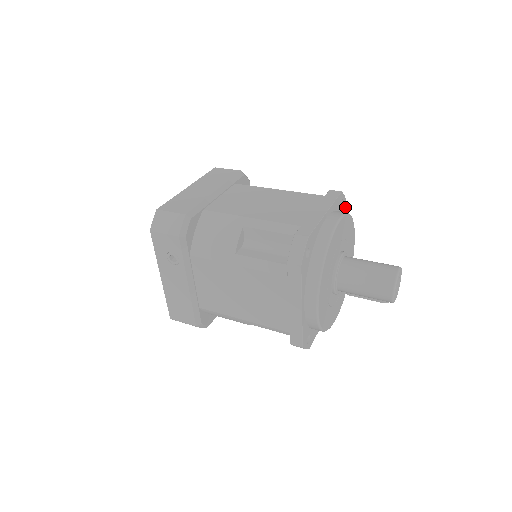
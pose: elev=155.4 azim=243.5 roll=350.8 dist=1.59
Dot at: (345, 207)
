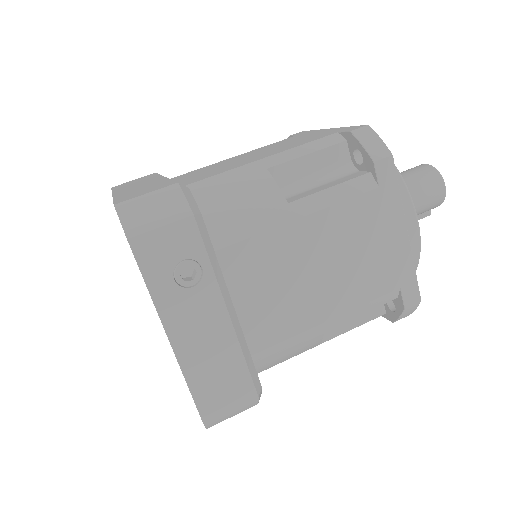
Dot at: occluded
